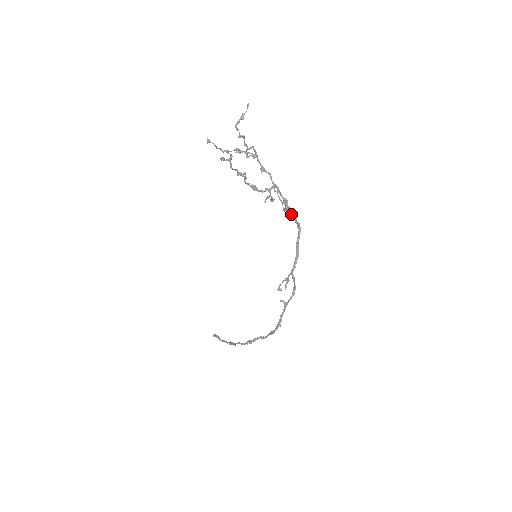
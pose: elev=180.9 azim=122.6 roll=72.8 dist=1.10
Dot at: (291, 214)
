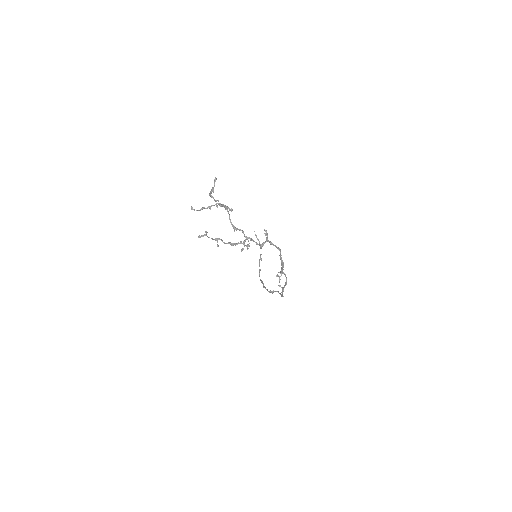
Dot at: occluded
